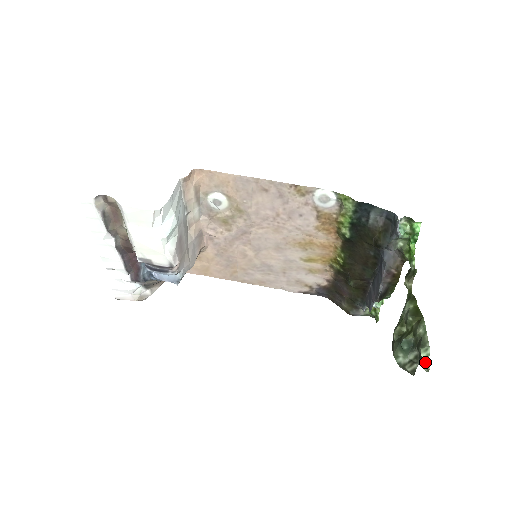
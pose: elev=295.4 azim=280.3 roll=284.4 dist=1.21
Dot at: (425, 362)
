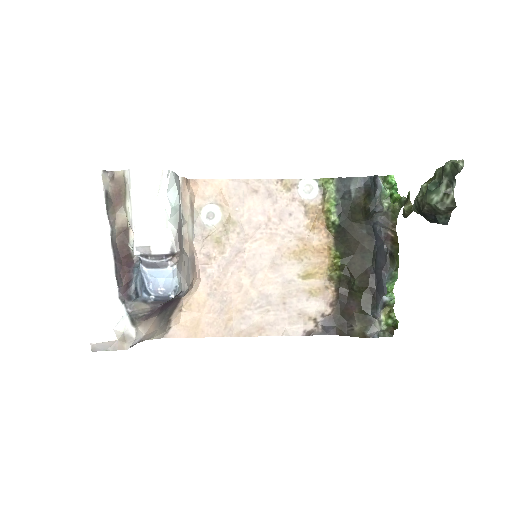
Dot at: (456, 161)
